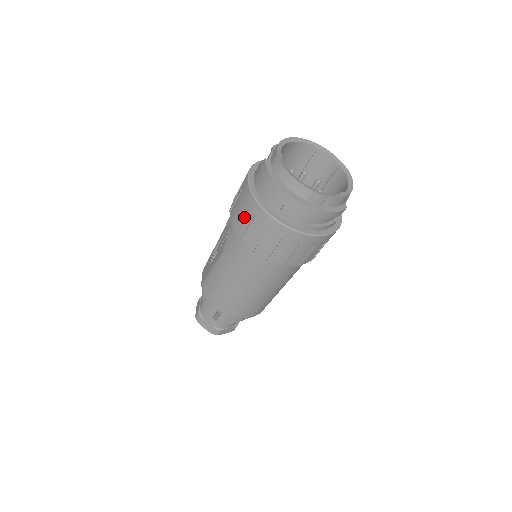
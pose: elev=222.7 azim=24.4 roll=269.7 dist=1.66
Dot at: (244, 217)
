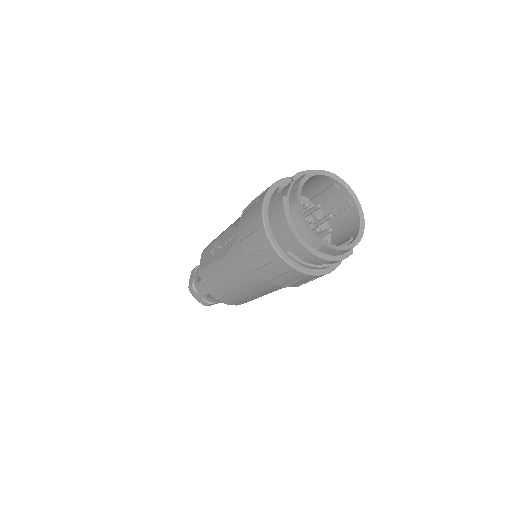
Dot at: (253, 243)
